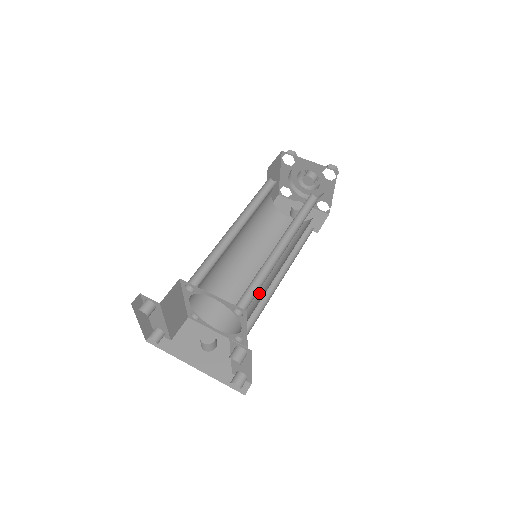
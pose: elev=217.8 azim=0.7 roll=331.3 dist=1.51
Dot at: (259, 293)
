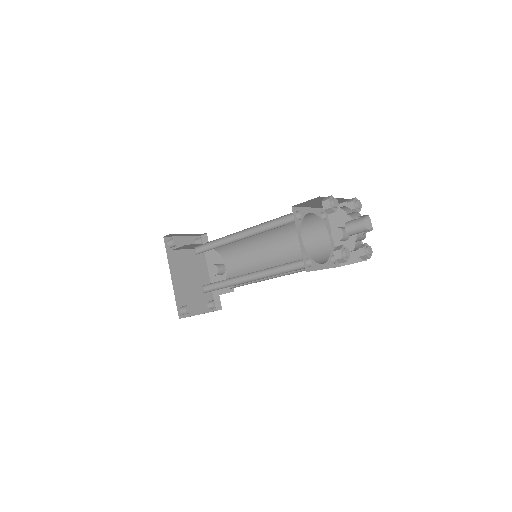
Dot at: occluded
